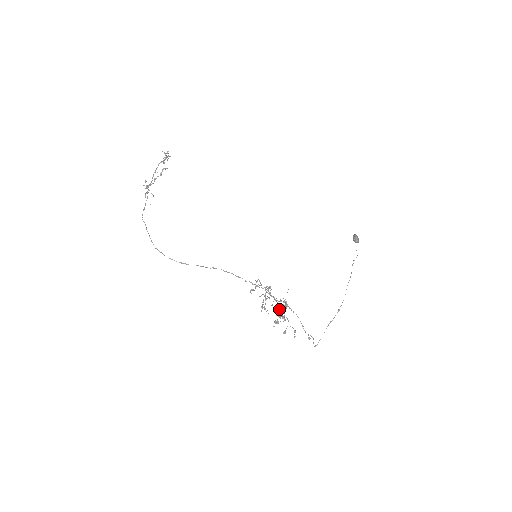
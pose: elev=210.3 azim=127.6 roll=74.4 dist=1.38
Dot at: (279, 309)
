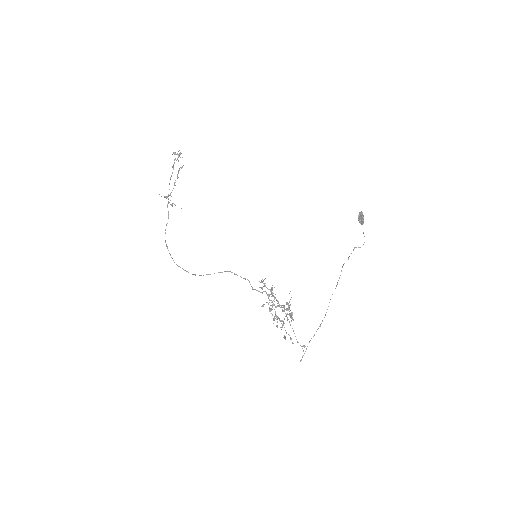
Dot at: (275, 316)
